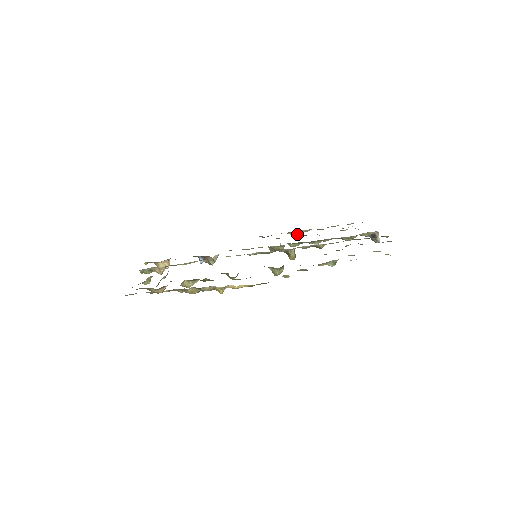
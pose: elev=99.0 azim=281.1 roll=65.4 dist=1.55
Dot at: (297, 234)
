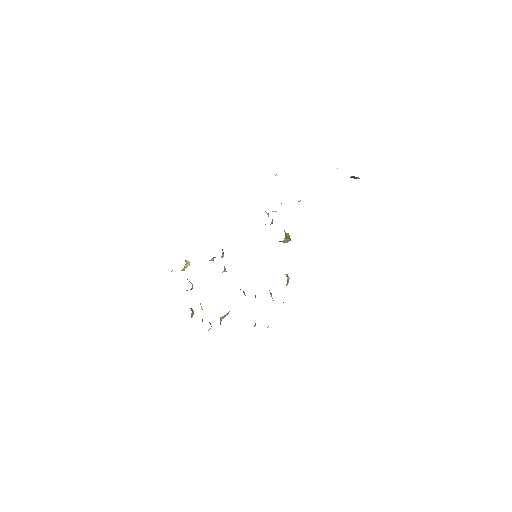
Dot at: occluded
